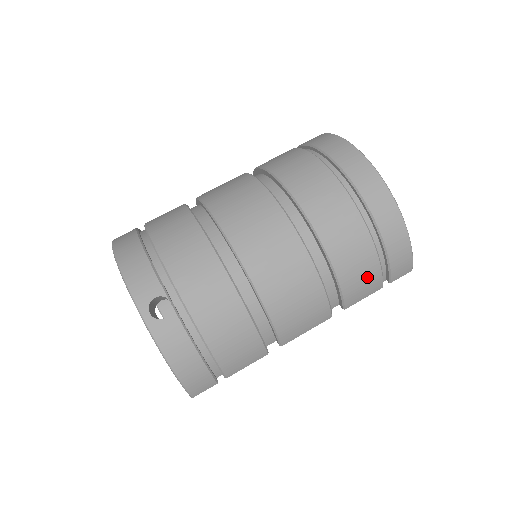
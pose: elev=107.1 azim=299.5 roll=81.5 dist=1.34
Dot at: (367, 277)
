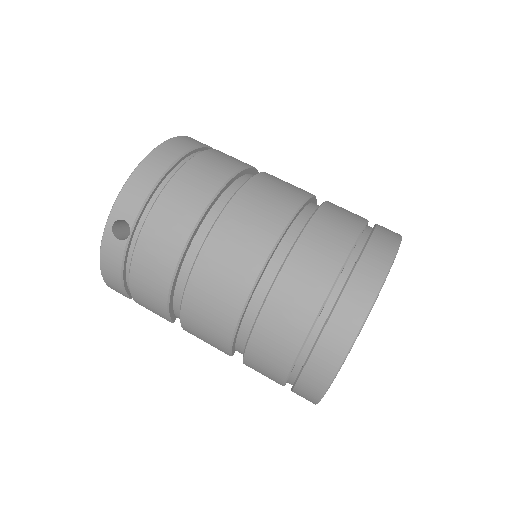
Dot at: (270, 372)
